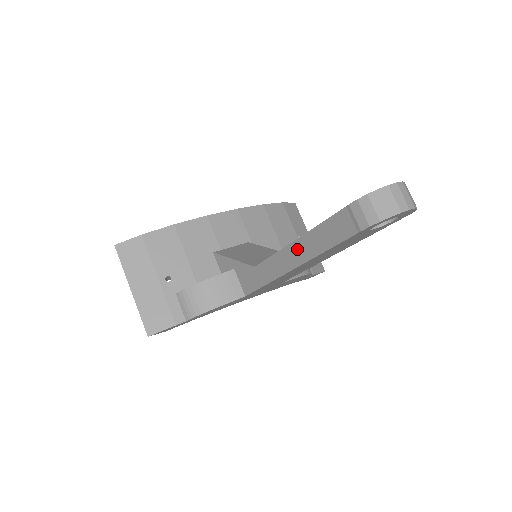
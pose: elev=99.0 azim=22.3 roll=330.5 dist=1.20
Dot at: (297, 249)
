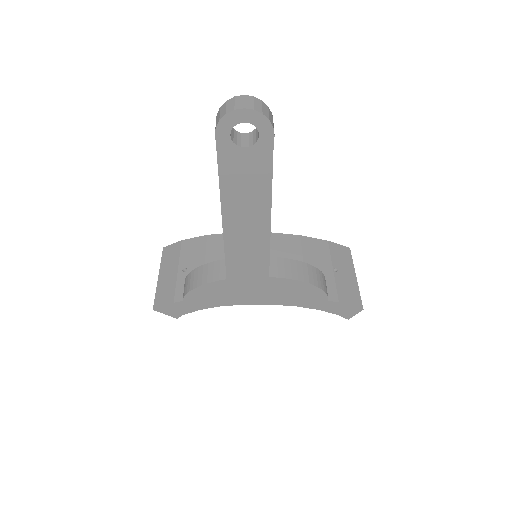
Dot at: occluded
